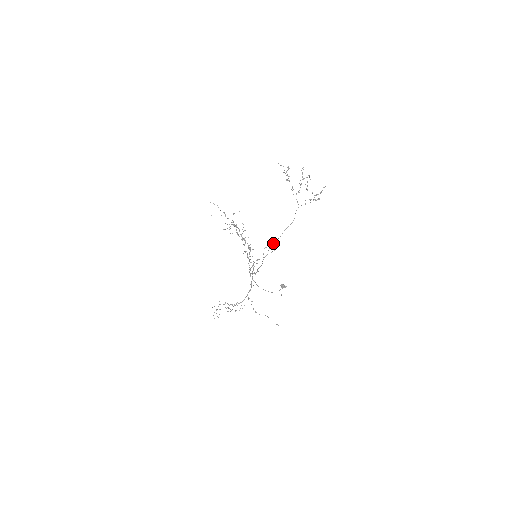
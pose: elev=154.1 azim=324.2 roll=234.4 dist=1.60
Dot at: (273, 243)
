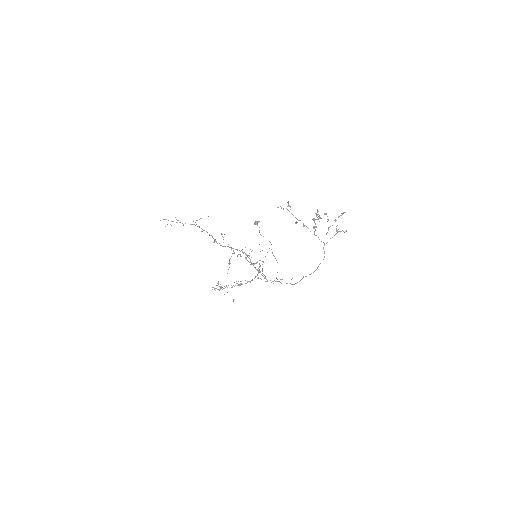
Dot at: occluded
